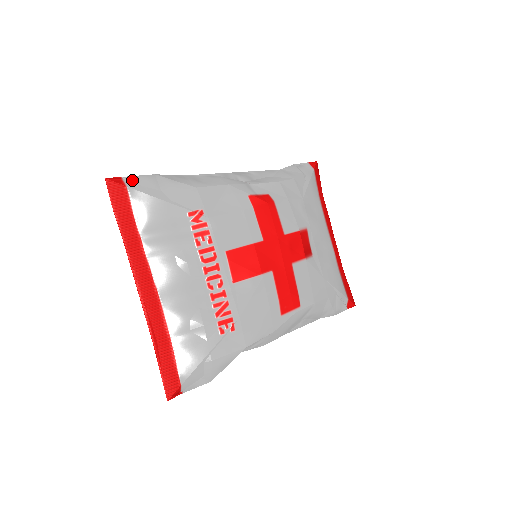
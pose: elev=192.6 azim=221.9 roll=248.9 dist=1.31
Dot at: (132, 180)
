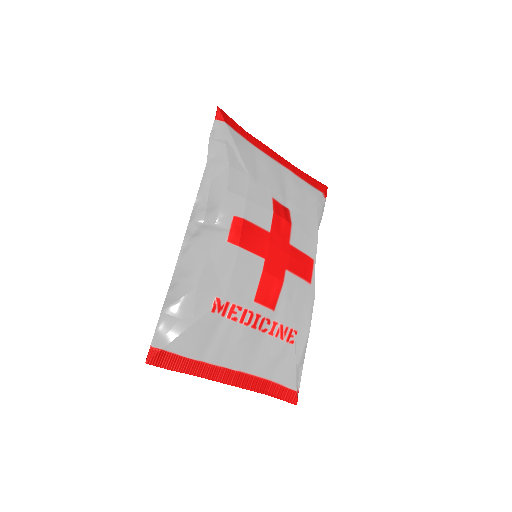
Dot at: (157, 339)
